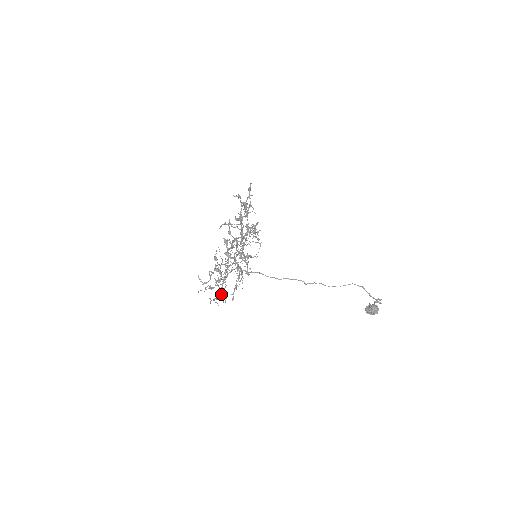
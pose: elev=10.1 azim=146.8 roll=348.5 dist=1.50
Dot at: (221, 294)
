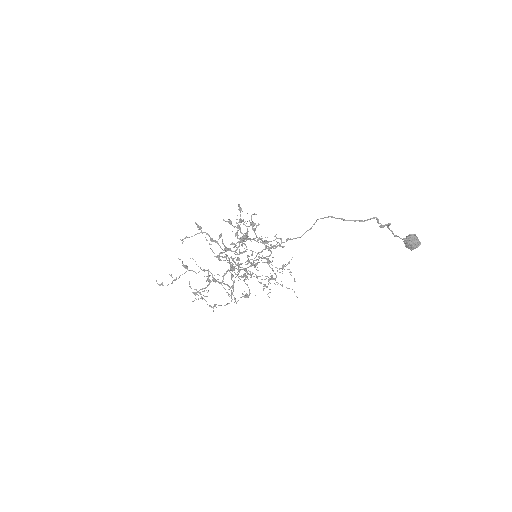
Dot at: occluded
